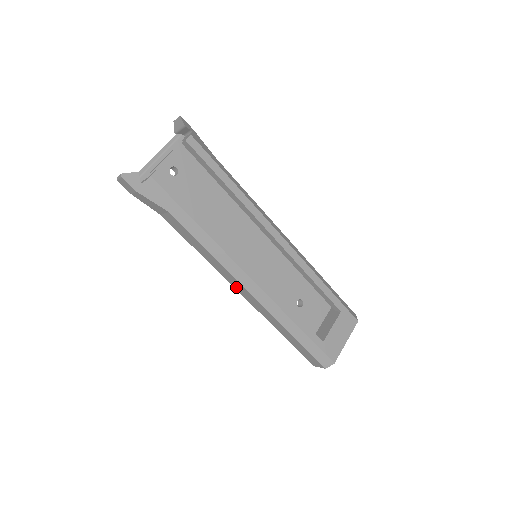
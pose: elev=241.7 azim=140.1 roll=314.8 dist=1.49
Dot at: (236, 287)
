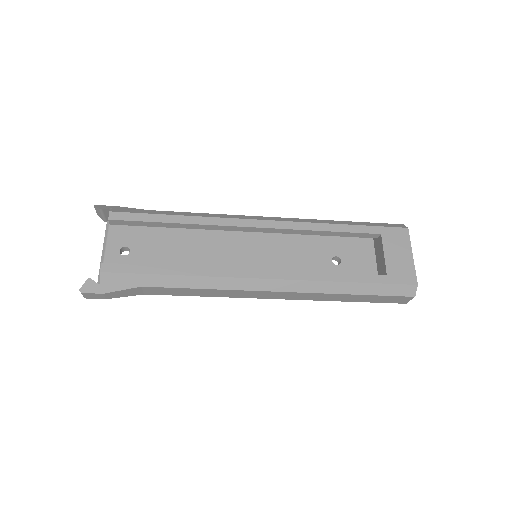
Dot at: (261, 297)
